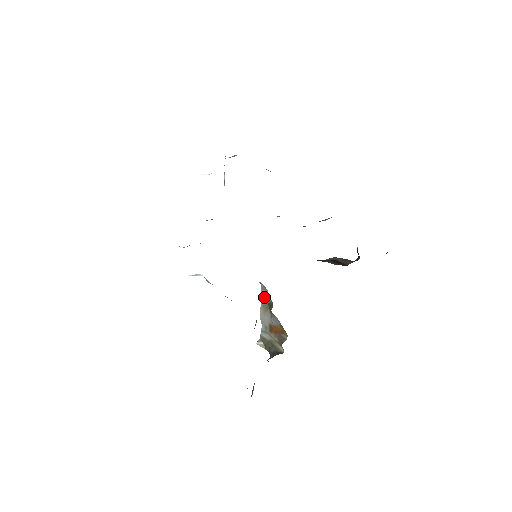
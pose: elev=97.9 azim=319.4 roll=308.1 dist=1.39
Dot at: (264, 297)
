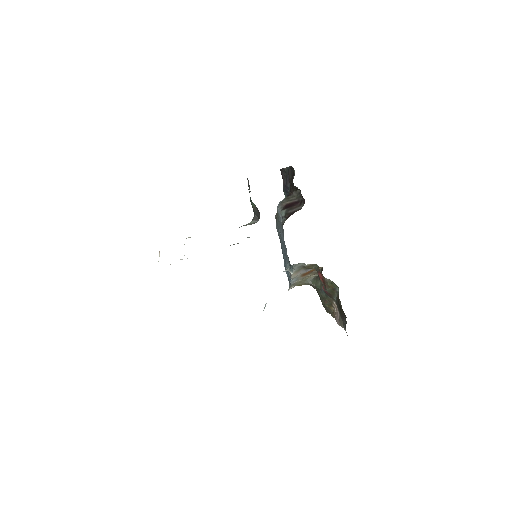
Dot at: (297, 268)
